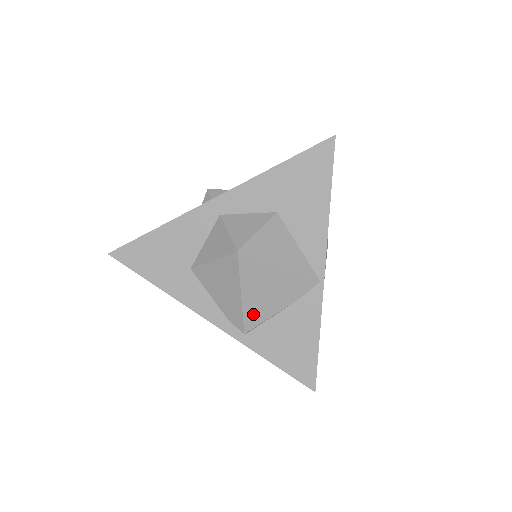
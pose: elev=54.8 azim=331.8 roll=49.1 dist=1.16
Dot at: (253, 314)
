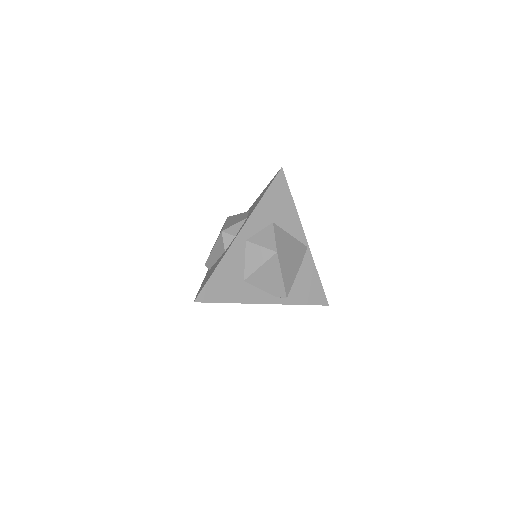
Dot at: (288, 284)
